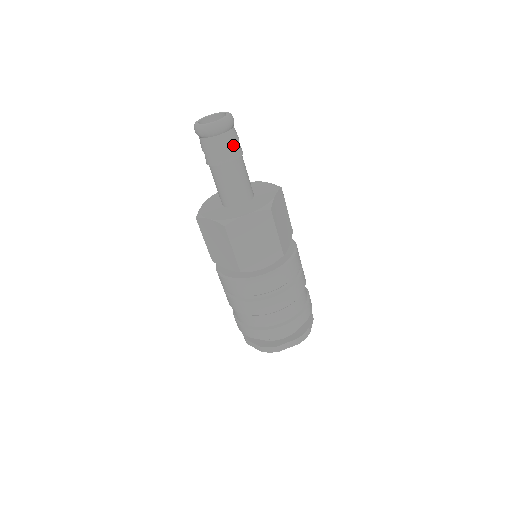
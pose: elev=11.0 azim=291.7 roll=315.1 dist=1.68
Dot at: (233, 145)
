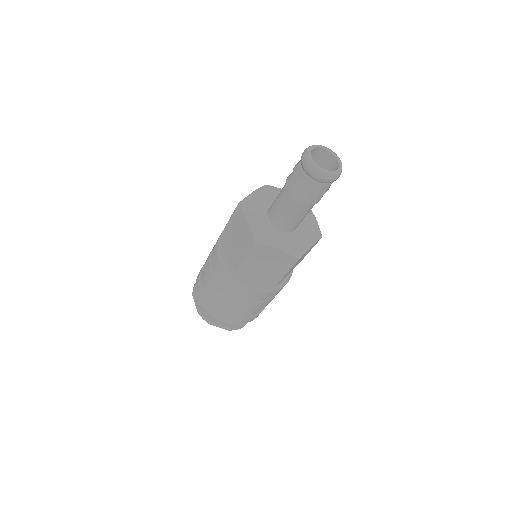
Dot at: occluded
